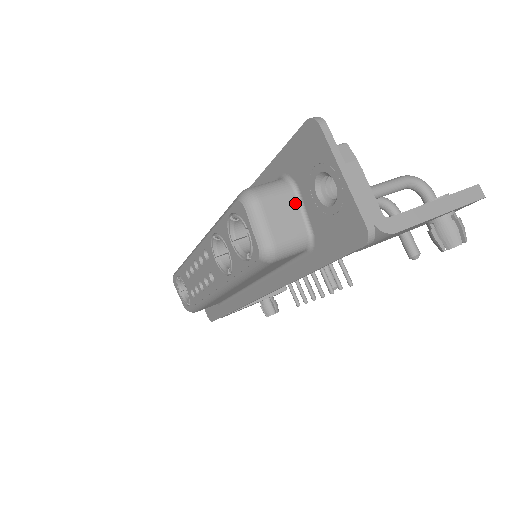
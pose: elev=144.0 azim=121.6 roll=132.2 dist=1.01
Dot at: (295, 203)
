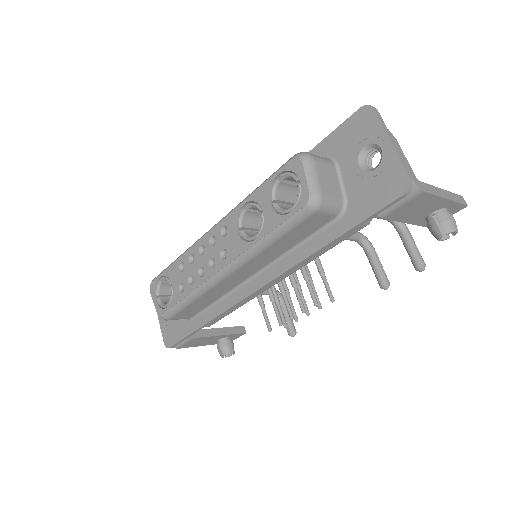
Dot at: (335, 174)
